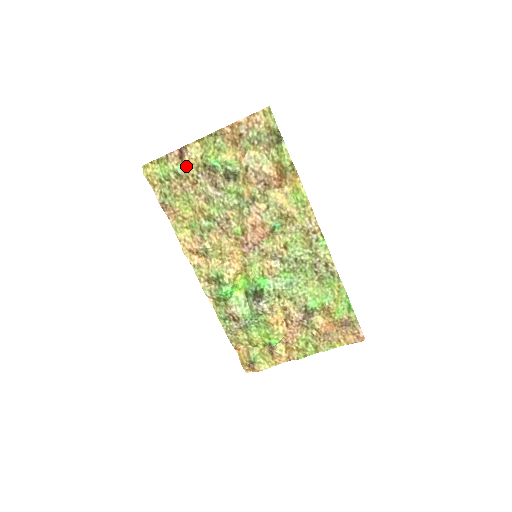
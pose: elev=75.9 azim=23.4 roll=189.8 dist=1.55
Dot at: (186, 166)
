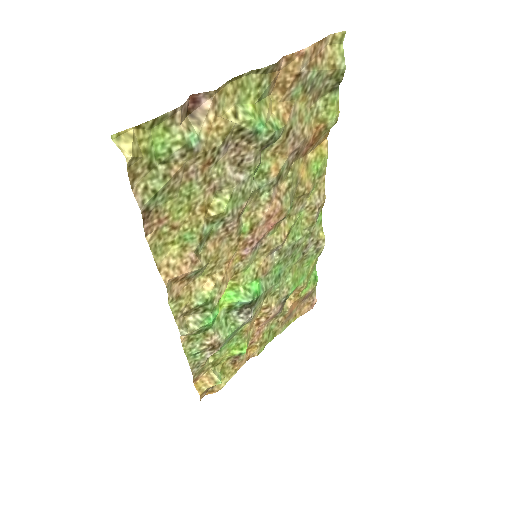
Dot at: (208, 132)
